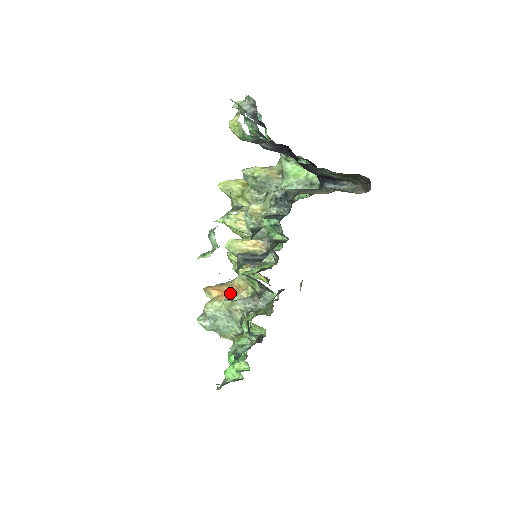
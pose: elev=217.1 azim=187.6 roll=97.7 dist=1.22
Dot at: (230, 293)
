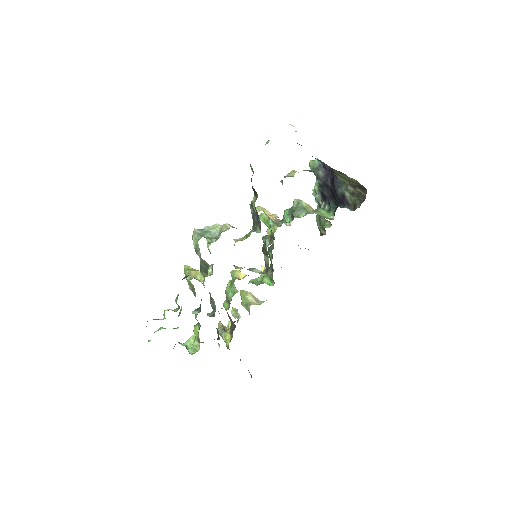
Dot at: occluded
